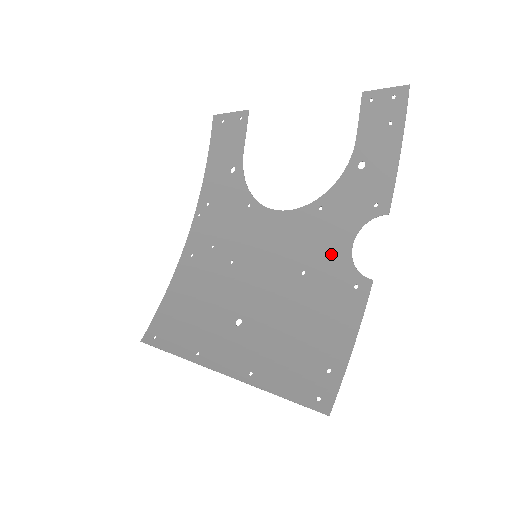
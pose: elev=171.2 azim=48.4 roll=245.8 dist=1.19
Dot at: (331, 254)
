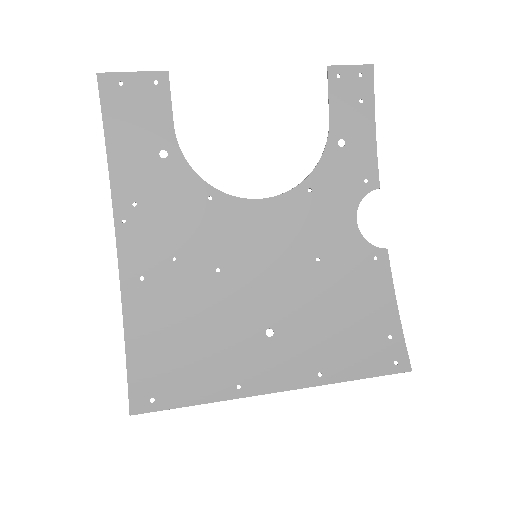
Dot at: (340, 234)
